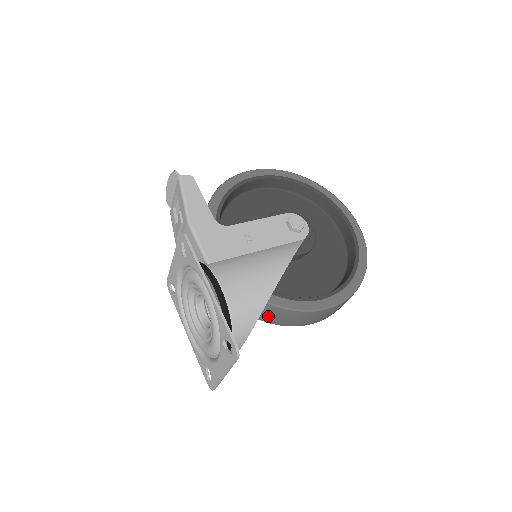
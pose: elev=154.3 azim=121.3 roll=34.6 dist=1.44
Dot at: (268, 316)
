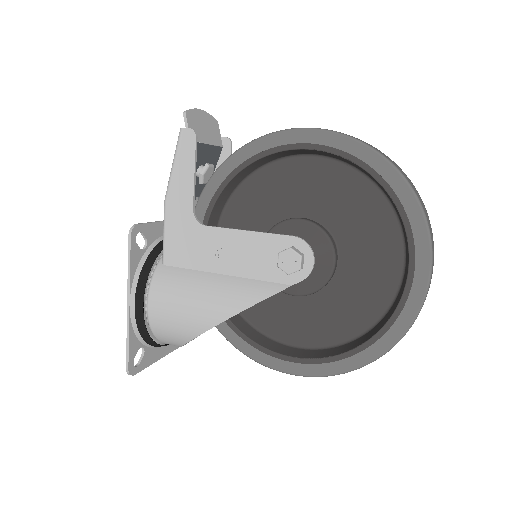
Dot at: occluded
